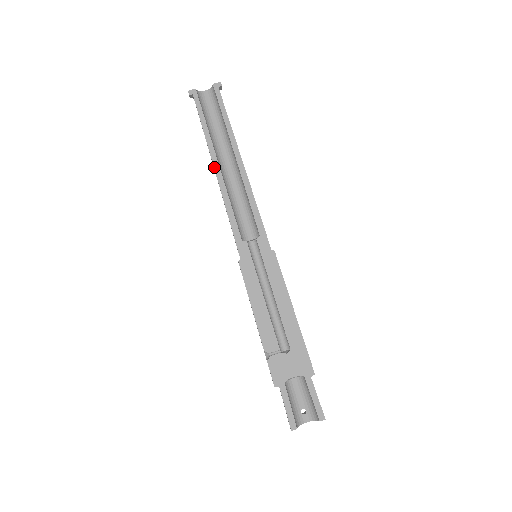
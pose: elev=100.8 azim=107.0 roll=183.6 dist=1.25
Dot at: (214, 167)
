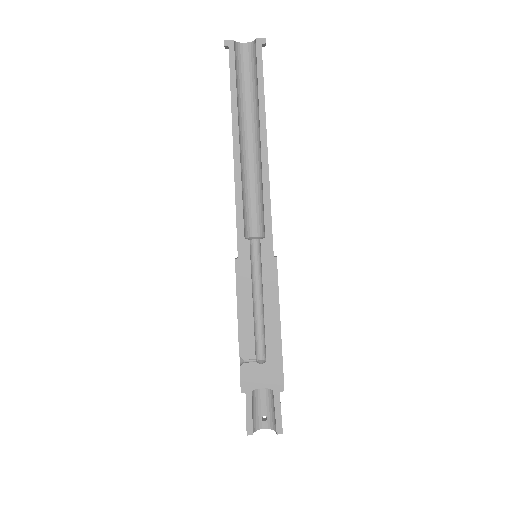
Dot at: (233, 145)
